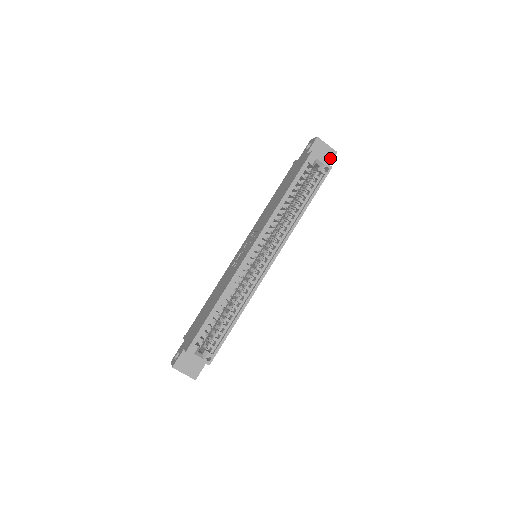
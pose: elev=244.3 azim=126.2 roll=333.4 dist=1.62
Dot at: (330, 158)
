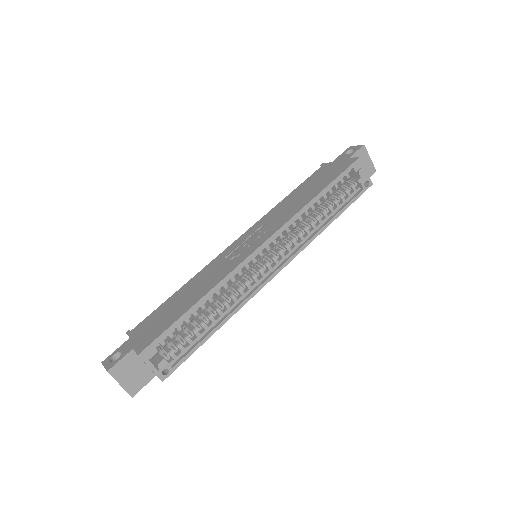
Dot at: (368, 174)
